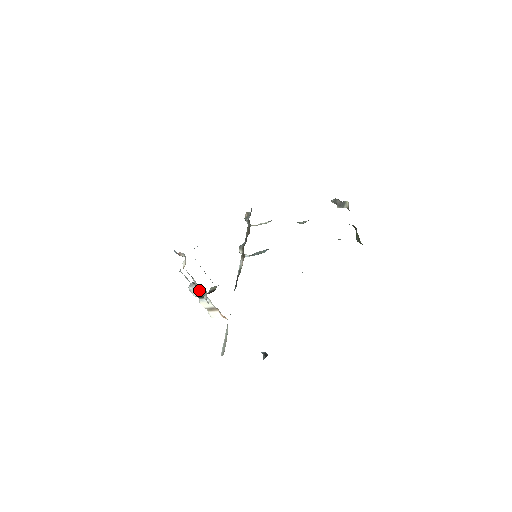
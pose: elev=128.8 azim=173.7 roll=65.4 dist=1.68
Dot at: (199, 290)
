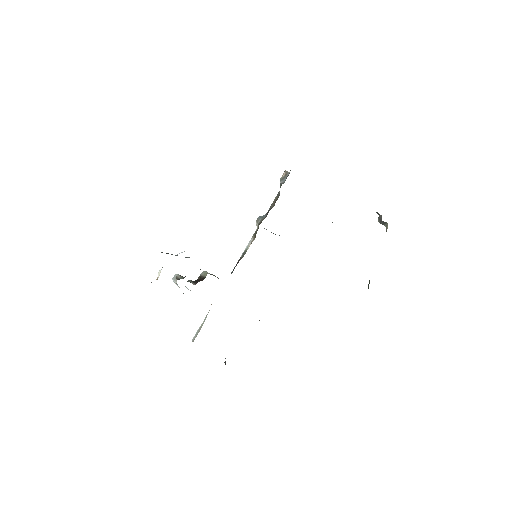
Dot at: occluded
